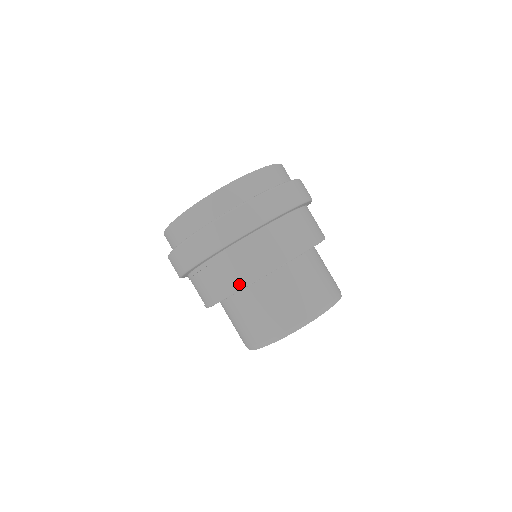
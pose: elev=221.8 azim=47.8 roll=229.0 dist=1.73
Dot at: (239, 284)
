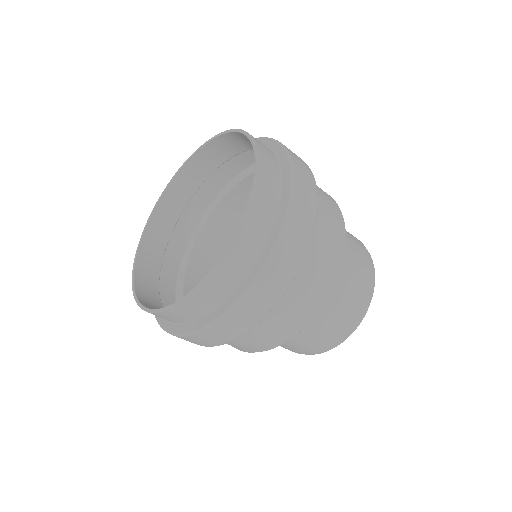
Dot at: (268, 347)
